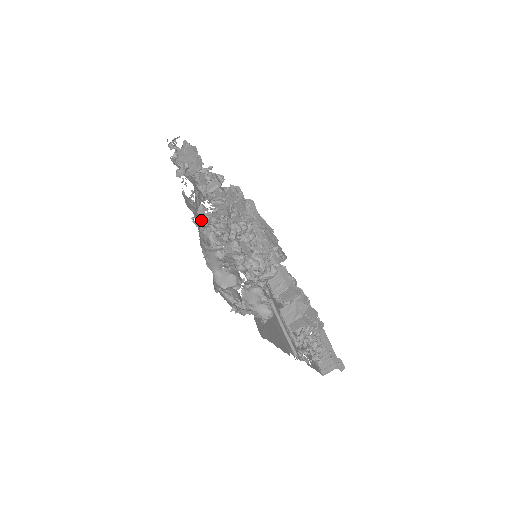
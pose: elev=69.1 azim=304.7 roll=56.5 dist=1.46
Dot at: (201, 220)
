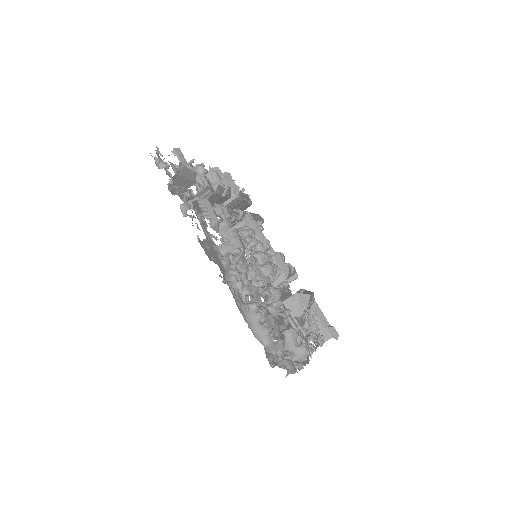
Dot at: (220, 263)
